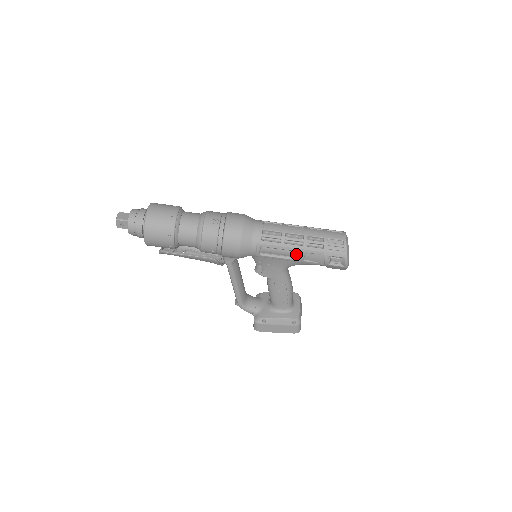
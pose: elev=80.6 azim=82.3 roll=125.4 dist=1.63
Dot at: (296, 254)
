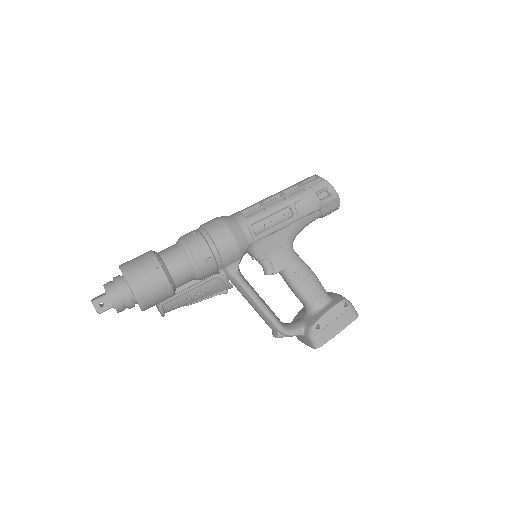
Dot at: (287, 213)
